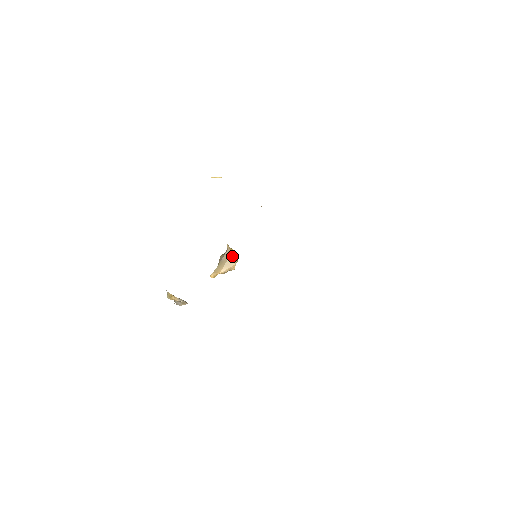
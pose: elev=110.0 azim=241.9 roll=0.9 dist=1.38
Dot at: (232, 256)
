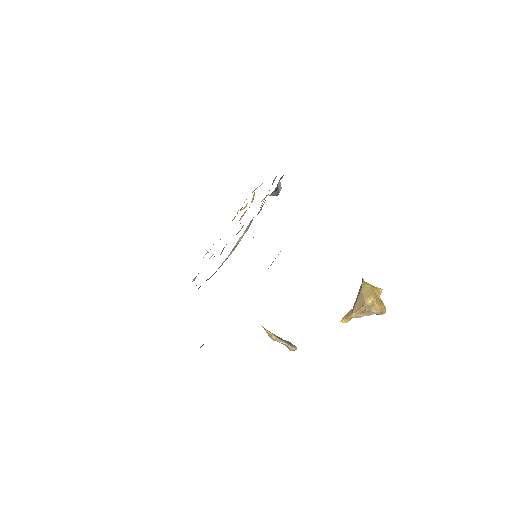
Dot at: (362, 292)
